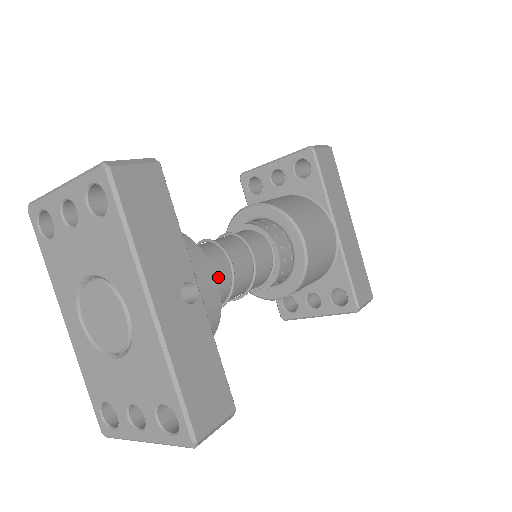
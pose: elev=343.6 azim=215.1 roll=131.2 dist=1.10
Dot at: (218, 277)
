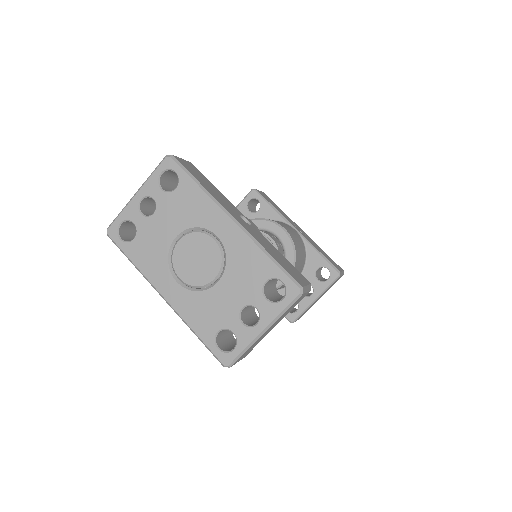
Dot at: occluded
